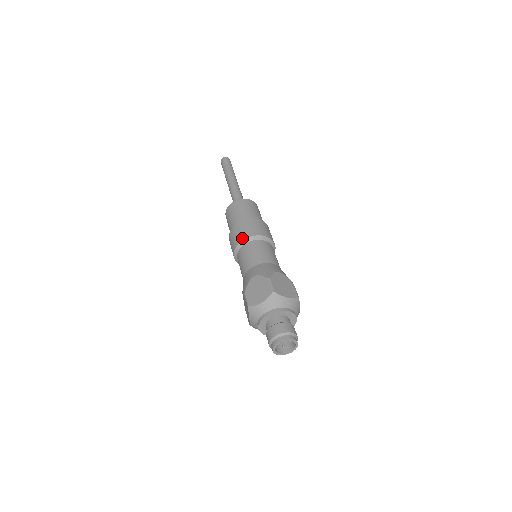
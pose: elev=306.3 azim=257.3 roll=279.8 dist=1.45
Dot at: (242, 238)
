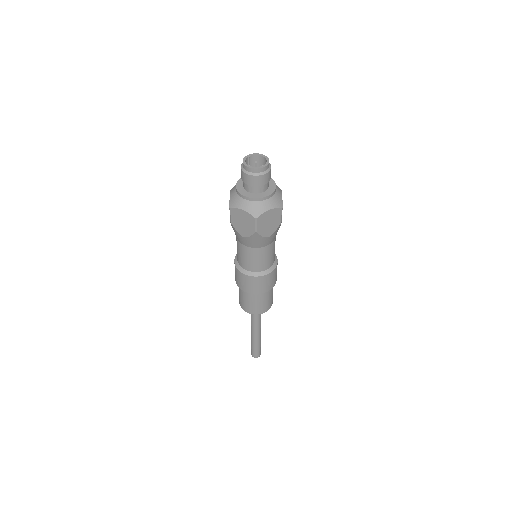
Dot at: occluded
